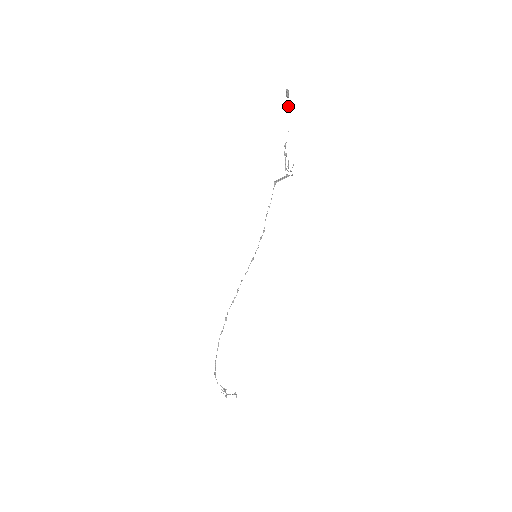
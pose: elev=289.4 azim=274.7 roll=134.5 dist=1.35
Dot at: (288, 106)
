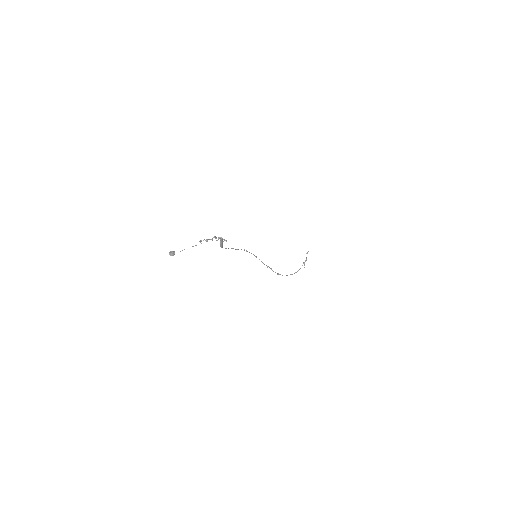
Dot at: occluded
